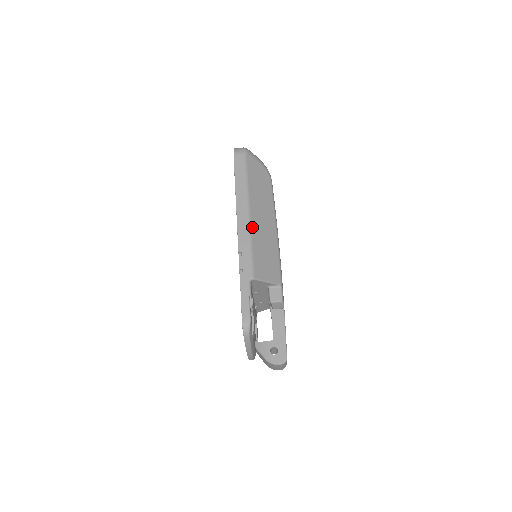
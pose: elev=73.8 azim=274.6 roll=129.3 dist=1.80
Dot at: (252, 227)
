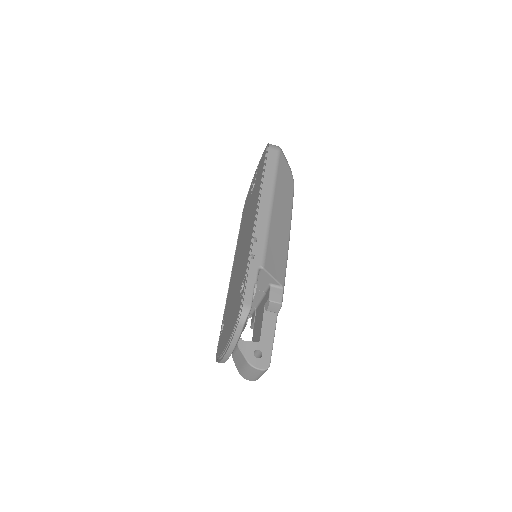
Dot at: (272, 219)
